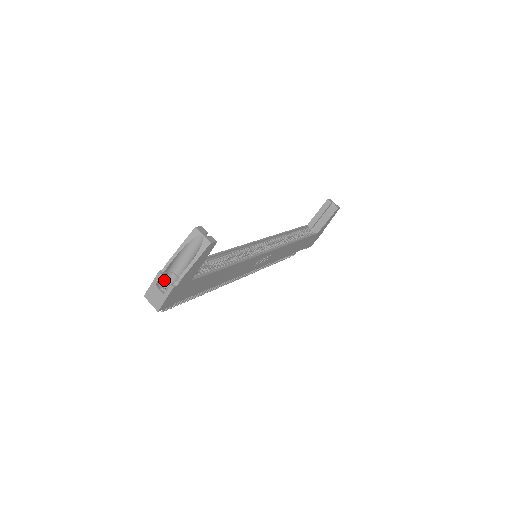
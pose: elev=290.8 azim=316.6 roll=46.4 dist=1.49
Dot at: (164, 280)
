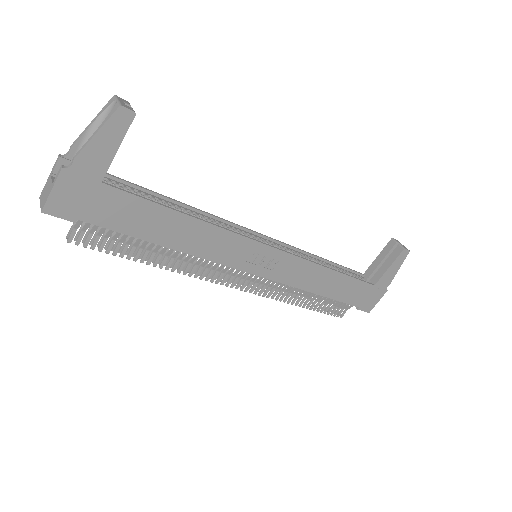
Dot at: occluded
